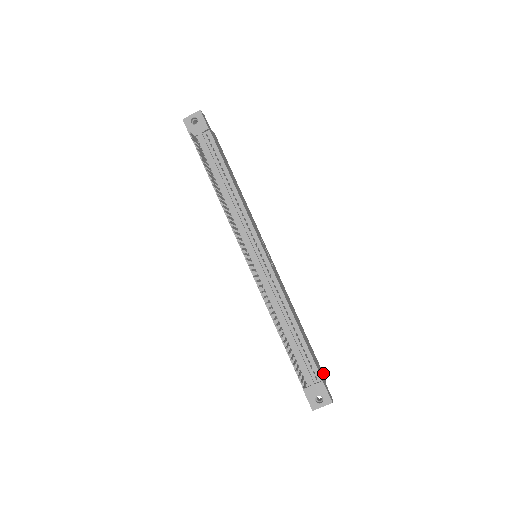
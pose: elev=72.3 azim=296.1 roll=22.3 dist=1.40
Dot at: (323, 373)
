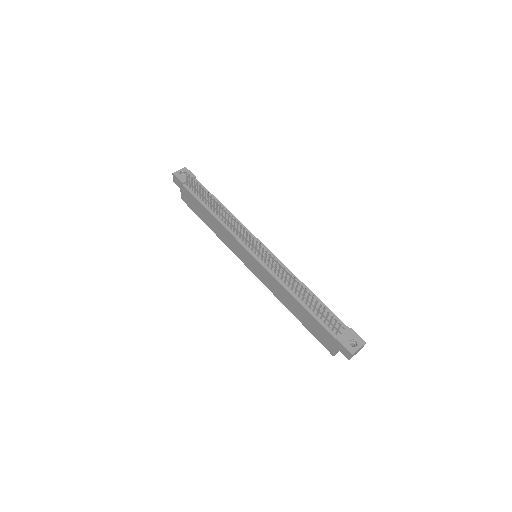
Dot at: occluded
